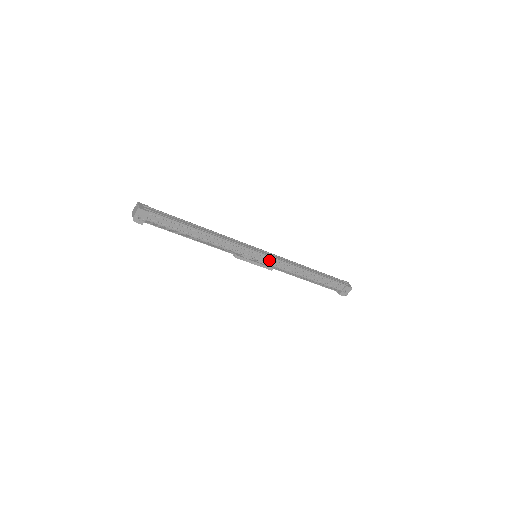
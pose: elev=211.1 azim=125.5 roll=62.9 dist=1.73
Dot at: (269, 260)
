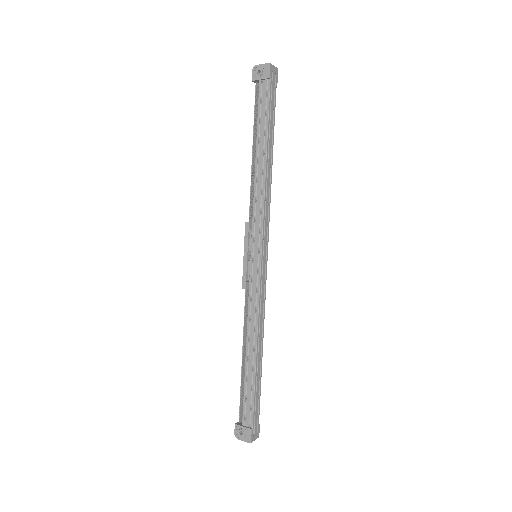
Dot at: (256, 275)
